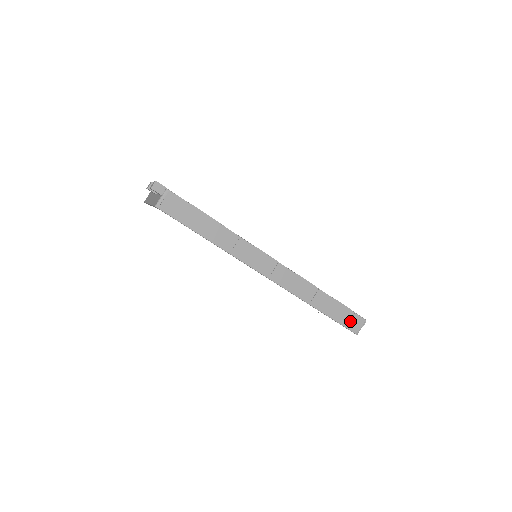
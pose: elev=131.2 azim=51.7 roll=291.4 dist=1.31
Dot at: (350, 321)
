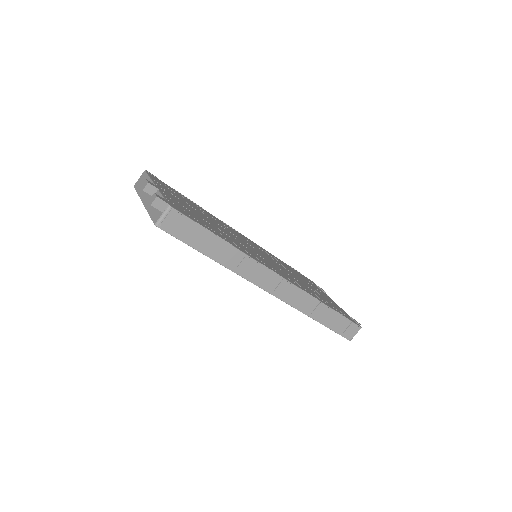
Dot at: (346, 330)
